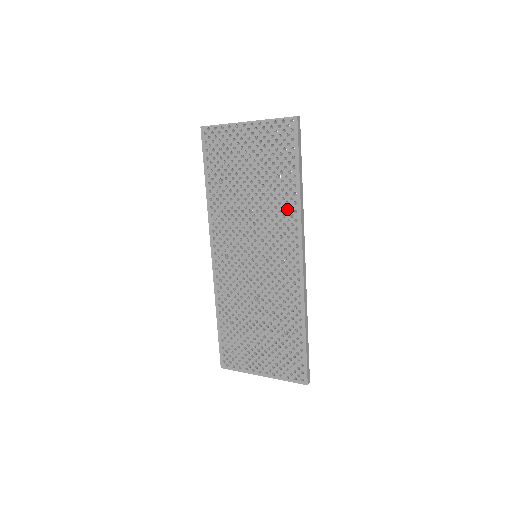
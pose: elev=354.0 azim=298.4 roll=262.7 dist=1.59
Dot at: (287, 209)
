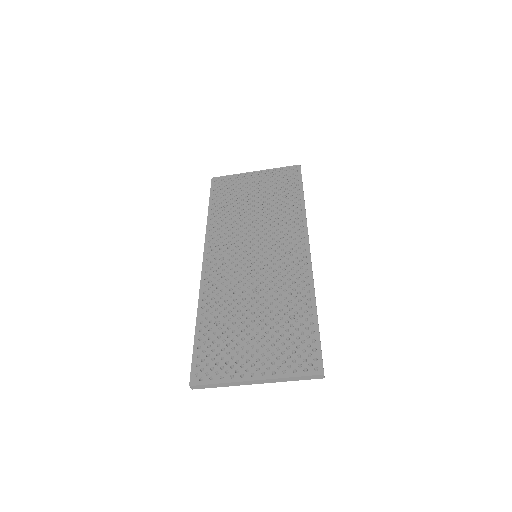
Dot at: (292, 215)
